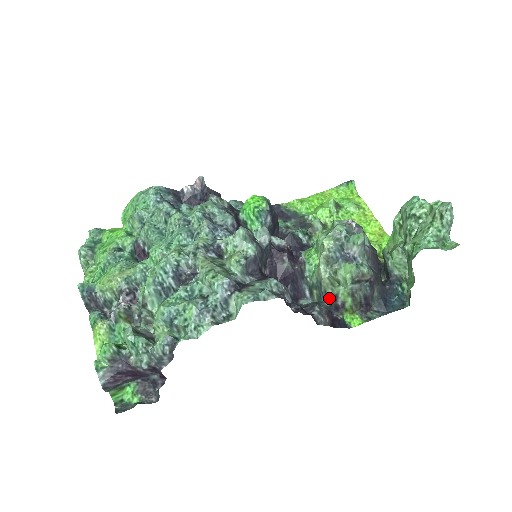
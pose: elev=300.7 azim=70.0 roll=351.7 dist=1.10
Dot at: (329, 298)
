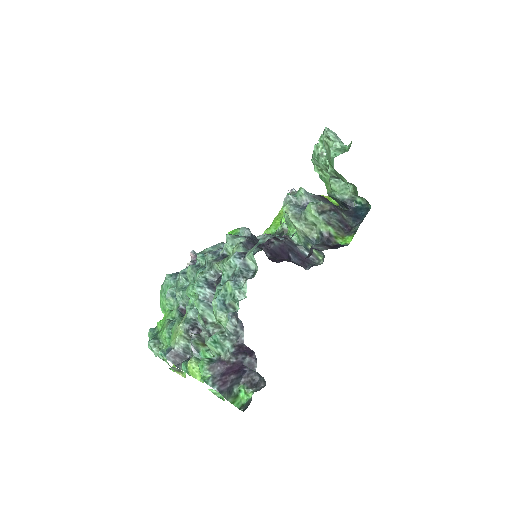
Dot at: (319, 239)
